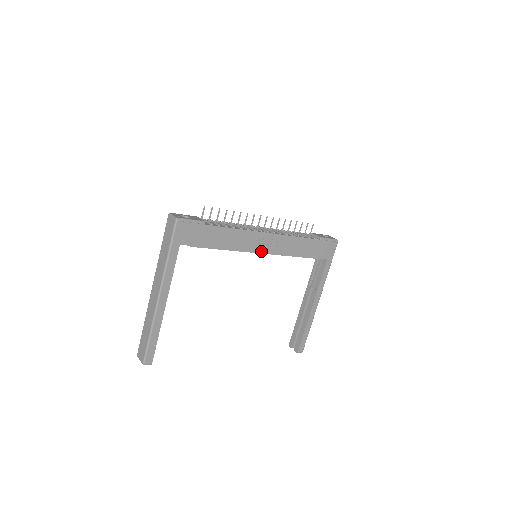
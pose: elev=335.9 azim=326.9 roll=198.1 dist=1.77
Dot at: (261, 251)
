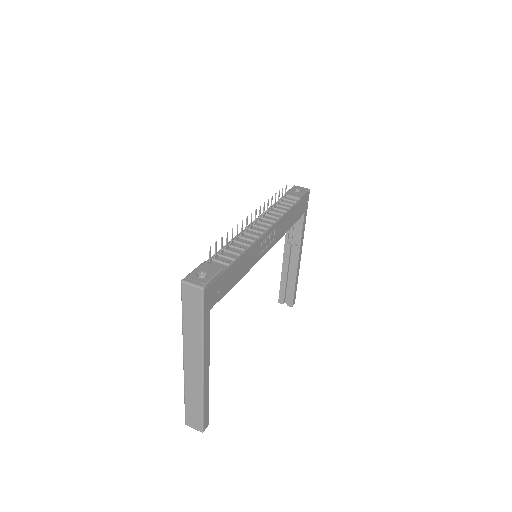
Dot at: (265, 252)
